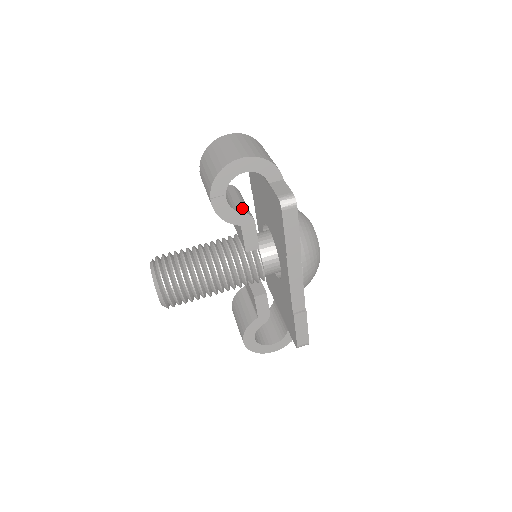
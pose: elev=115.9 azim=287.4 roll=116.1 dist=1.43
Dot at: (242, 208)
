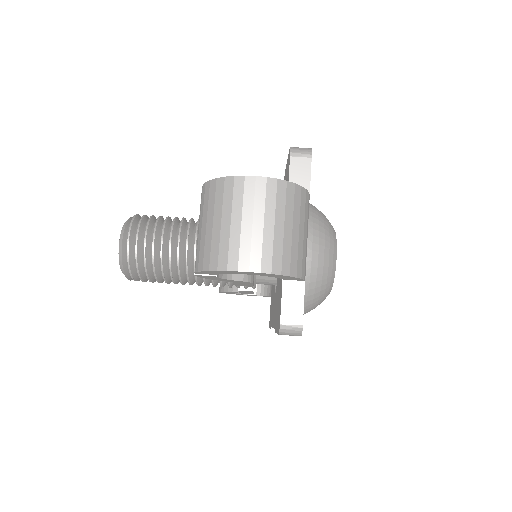
Dot at: occluded
